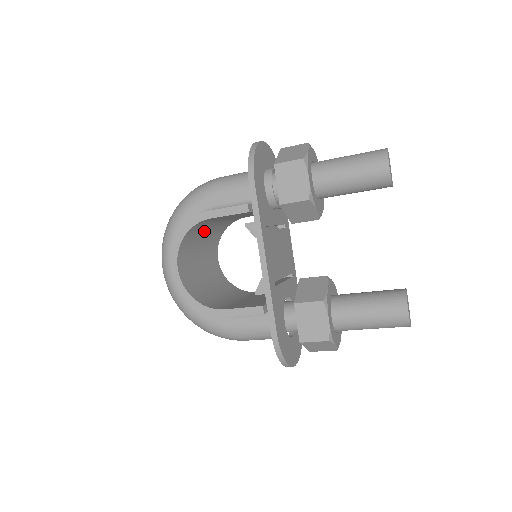
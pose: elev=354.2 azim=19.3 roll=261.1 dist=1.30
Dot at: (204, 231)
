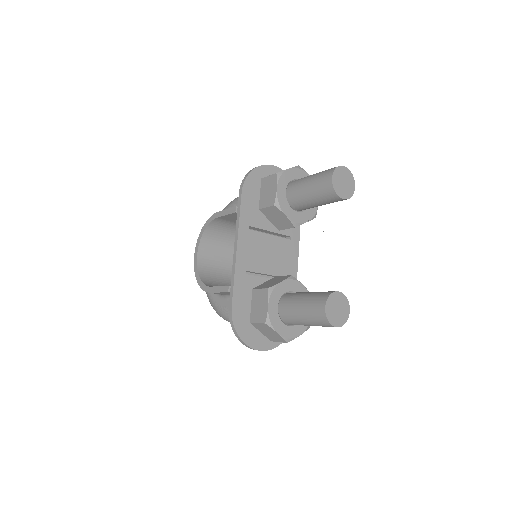
Dot at: (230, 234)
